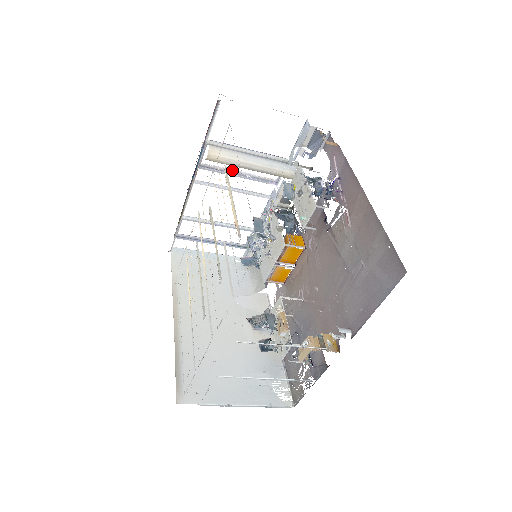
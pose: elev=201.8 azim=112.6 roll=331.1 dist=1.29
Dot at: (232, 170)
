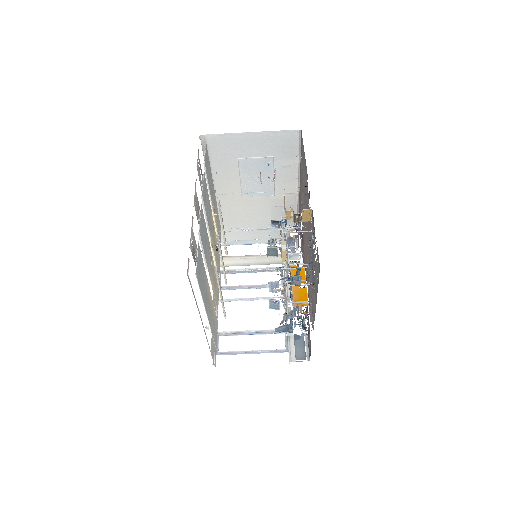
Dot at: (245, 286)
